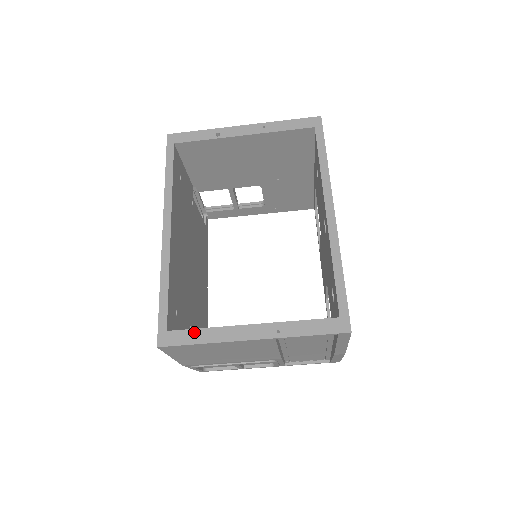
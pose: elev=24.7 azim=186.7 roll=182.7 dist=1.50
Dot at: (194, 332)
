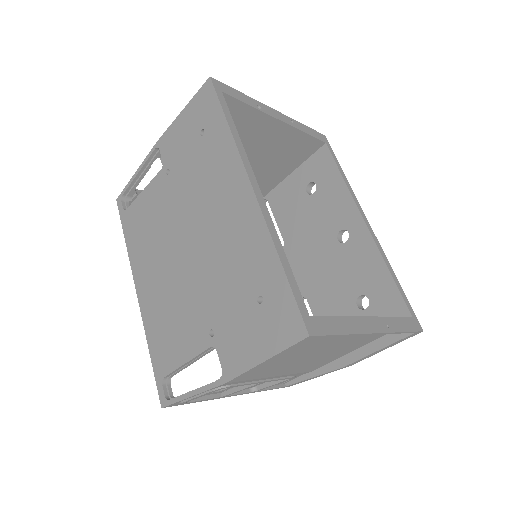
Dot at: (333, 320)
